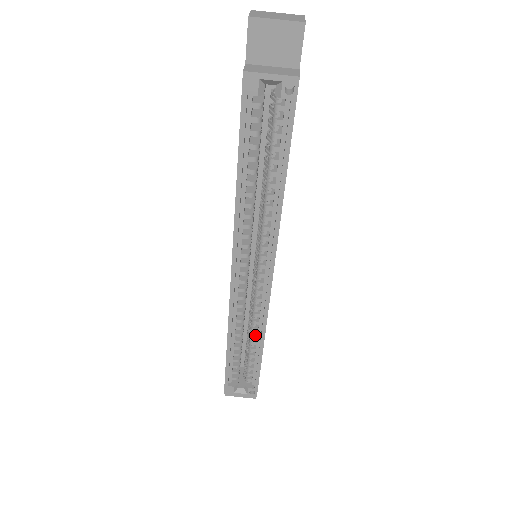
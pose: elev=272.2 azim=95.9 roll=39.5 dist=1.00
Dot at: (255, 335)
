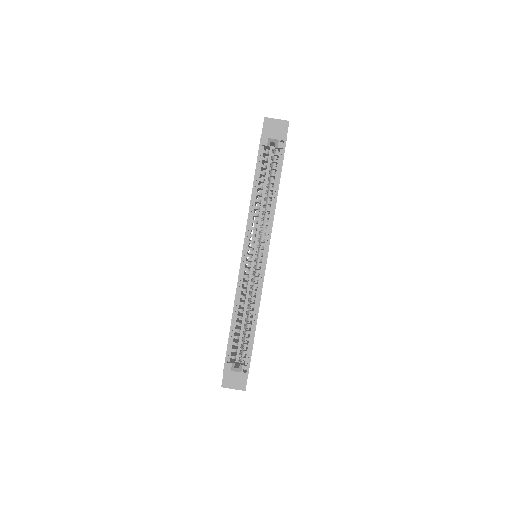
Dot at: (252, 311)
